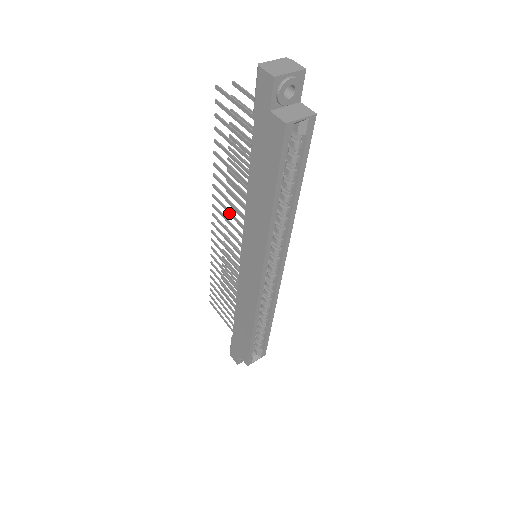
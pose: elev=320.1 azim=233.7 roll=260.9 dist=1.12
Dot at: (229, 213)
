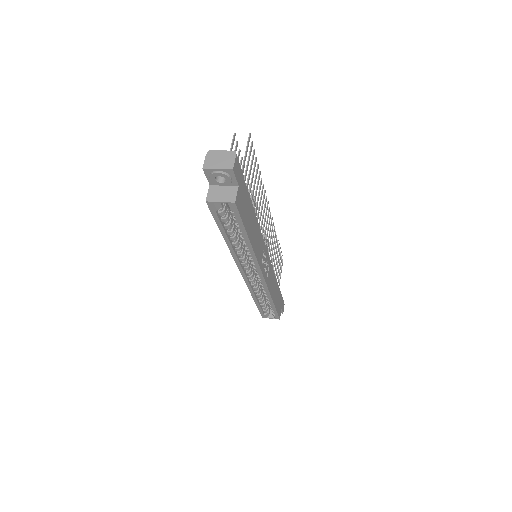
Dot at: occluded
